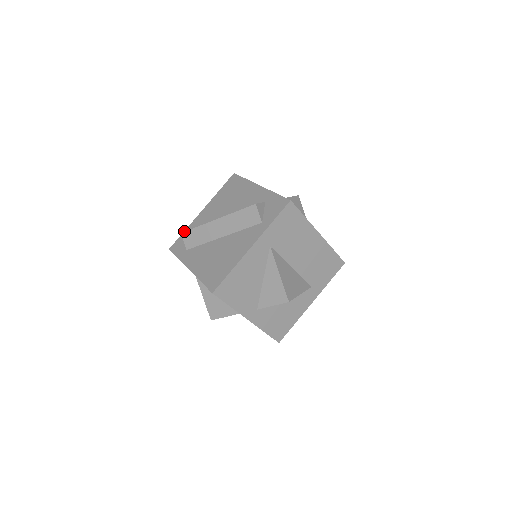
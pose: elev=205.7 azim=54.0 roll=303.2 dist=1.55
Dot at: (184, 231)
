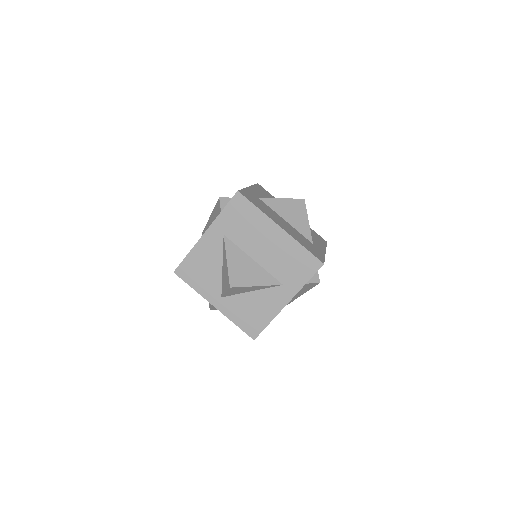
Dot at: occluded
